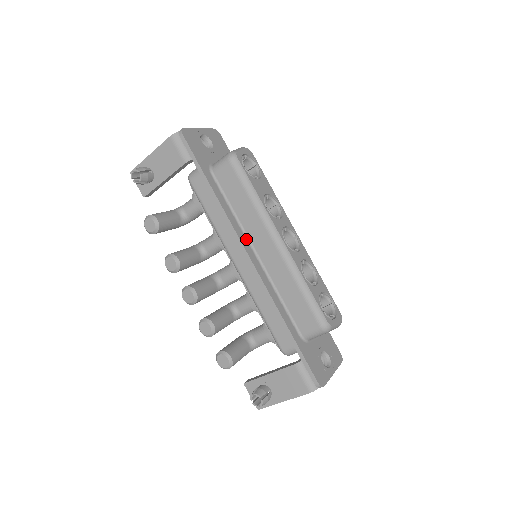
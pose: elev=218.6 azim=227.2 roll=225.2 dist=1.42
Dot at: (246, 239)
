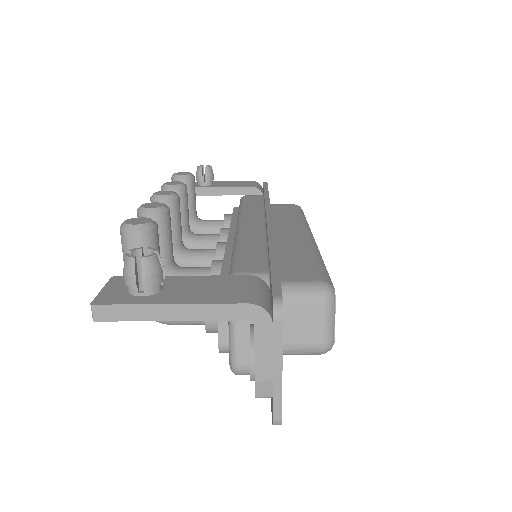
Dot at: occluded
